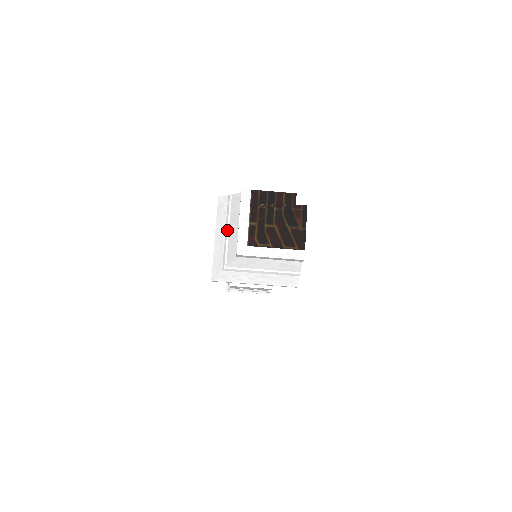
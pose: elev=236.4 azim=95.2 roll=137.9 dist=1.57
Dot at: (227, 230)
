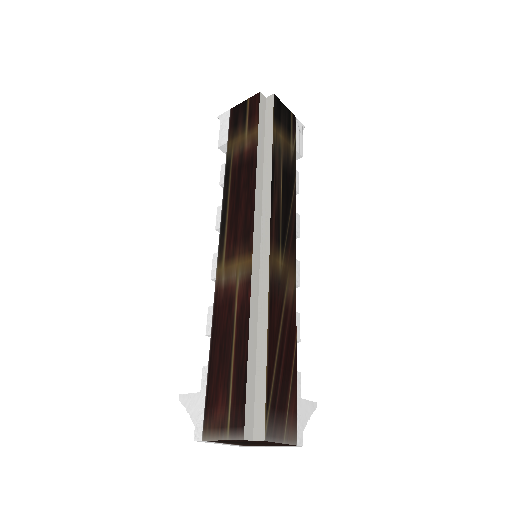
Dot at: occluded
